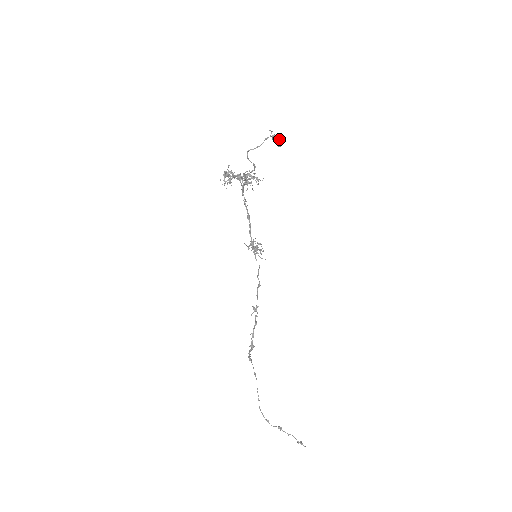
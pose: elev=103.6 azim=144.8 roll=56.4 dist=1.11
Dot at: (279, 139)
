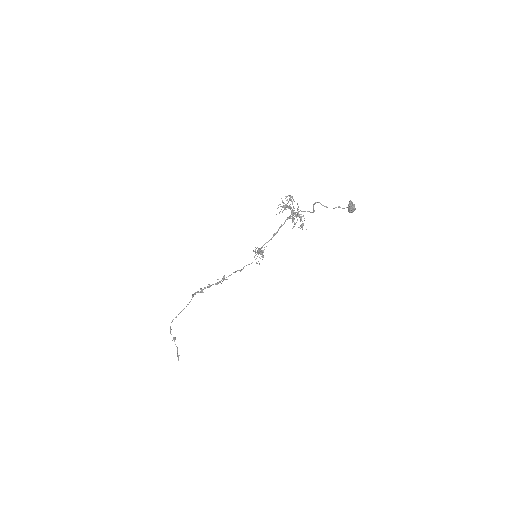
Dot at: (352, 209)
